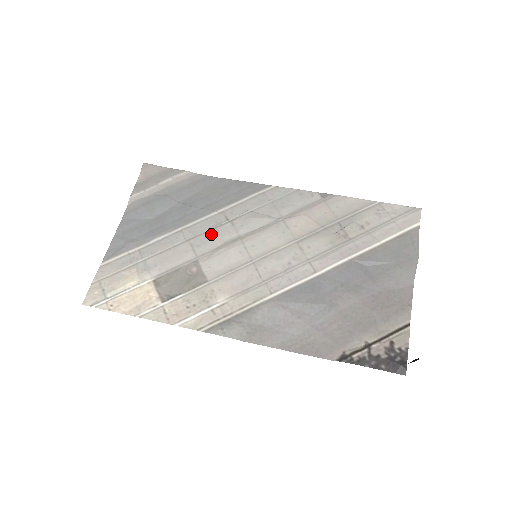
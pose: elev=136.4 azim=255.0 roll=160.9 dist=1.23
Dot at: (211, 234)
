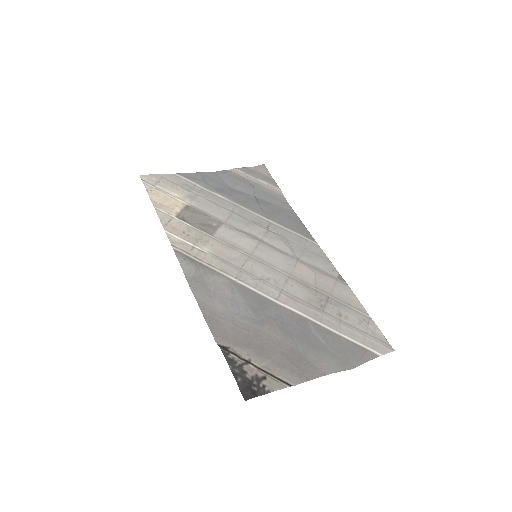
Dot at: (249, 223)
